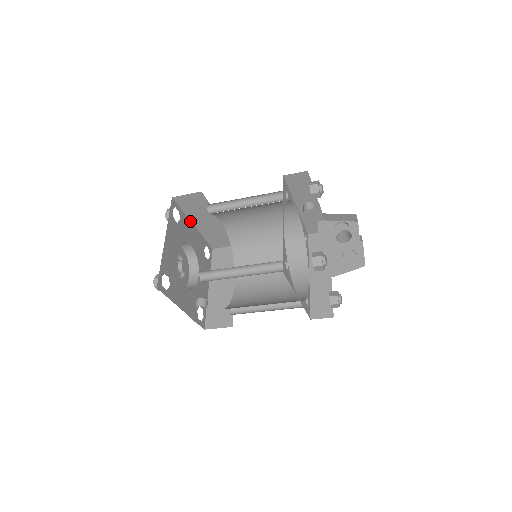
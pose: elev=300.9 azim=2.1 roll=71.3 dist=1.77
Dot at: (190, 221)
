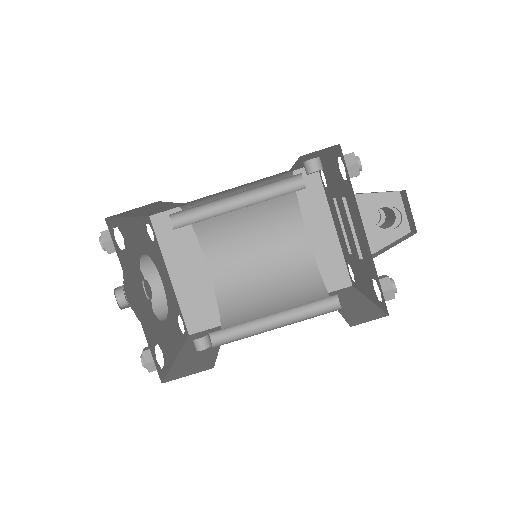
Dot at: (126, 218)
